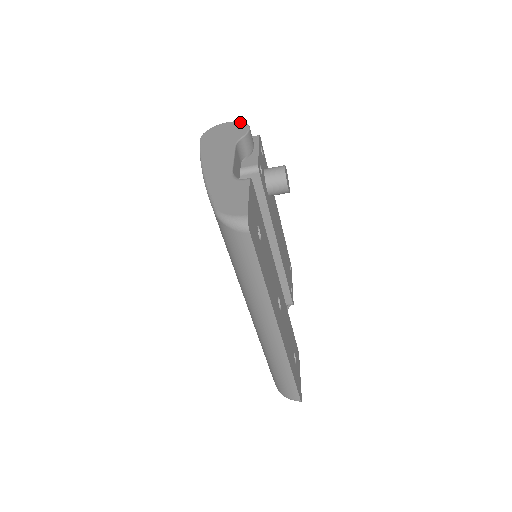
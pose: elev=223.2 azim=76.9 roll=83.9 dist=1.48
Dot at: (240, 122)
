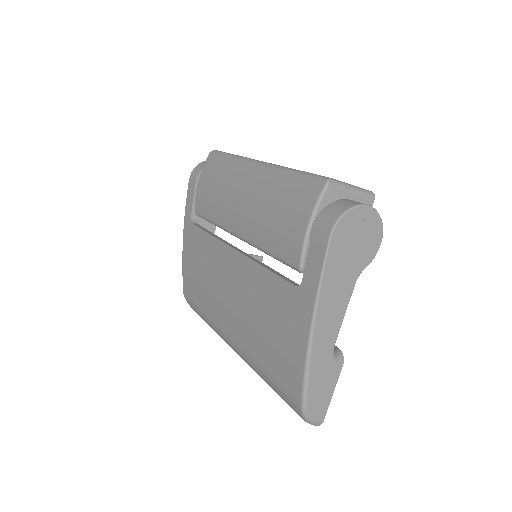
Dot at: (380, 220)
